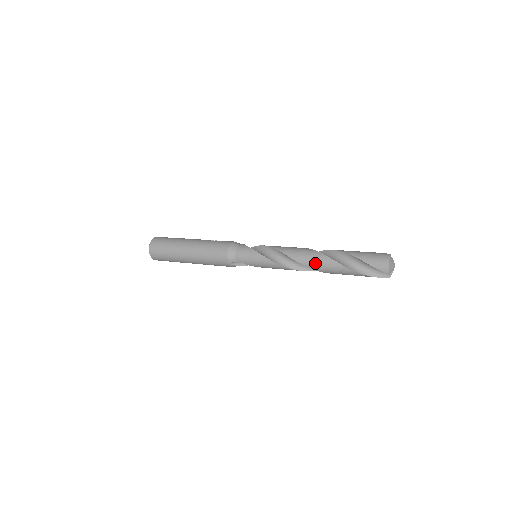
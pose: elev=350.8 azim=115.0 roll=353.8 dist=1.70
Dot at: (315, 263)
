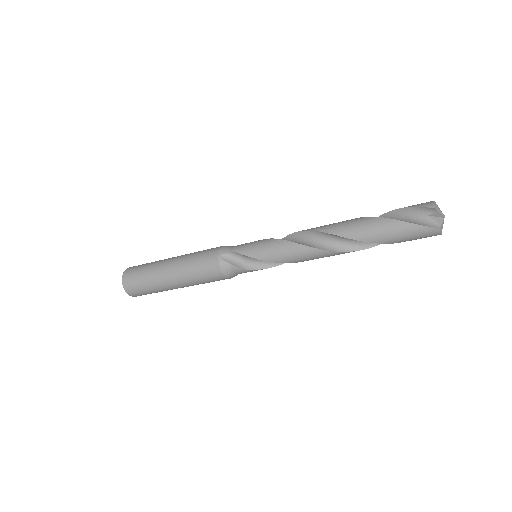
Dot at: (334, 225)
